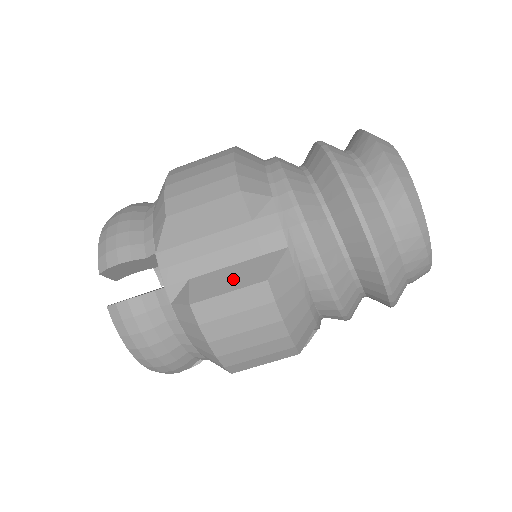
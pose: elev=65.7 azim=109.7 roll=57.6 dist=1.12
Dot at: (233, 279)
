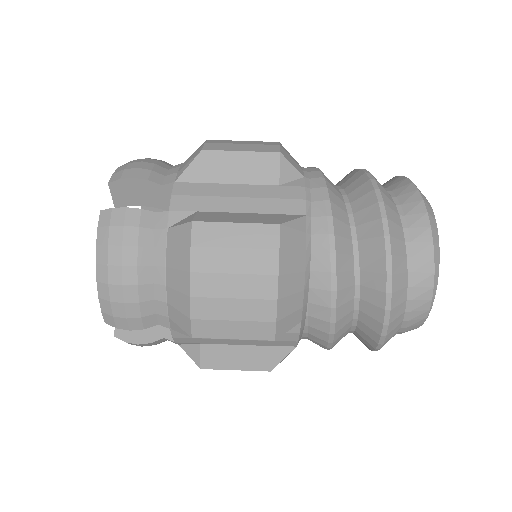
Dot at: (244, 218)
